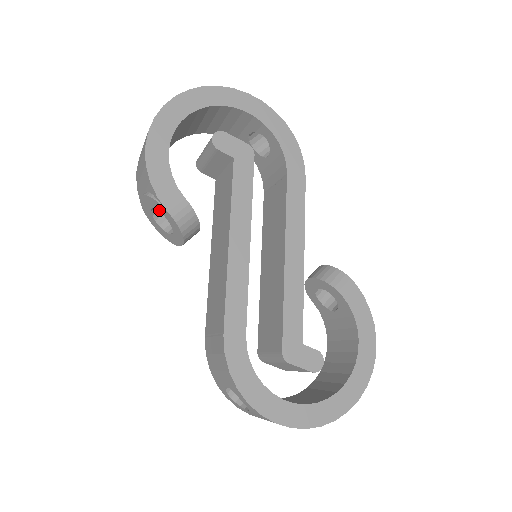
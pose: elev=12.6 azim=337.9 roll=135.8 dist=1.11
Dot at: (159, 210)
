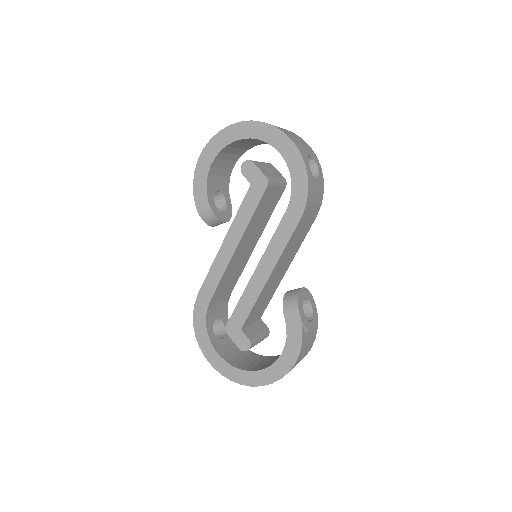
Dot at: occluded
